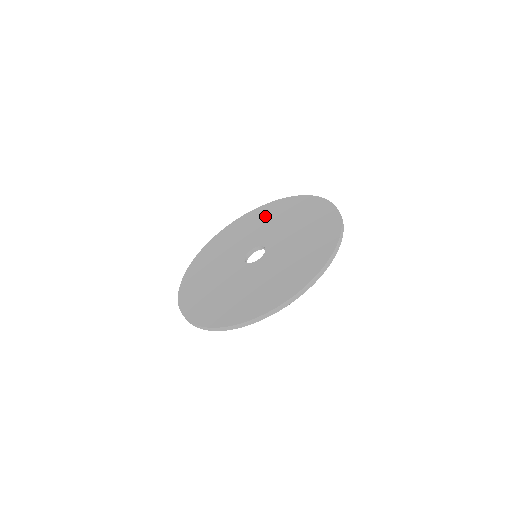
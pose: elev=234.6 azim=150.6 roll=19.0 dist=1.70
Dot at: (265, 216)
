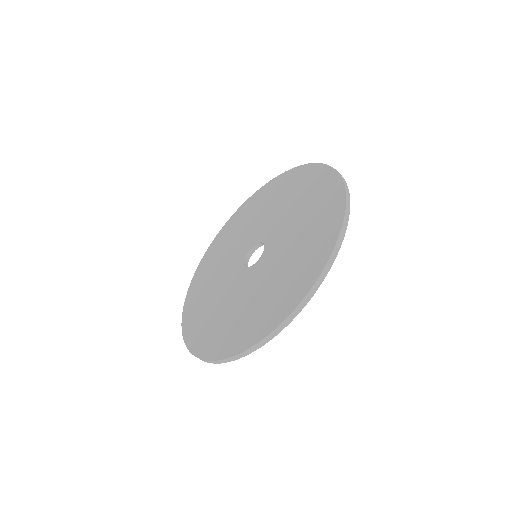
Dot at: (268, 198)
